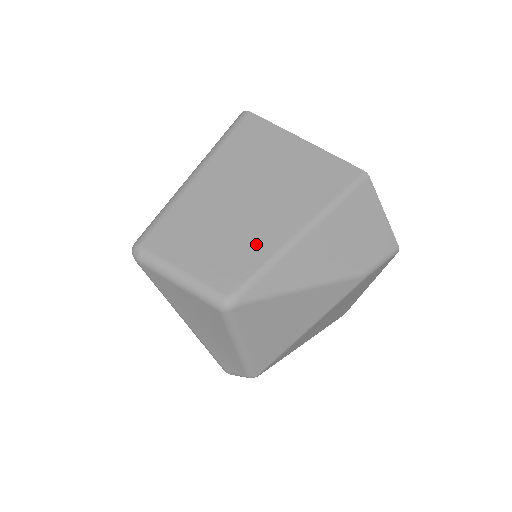
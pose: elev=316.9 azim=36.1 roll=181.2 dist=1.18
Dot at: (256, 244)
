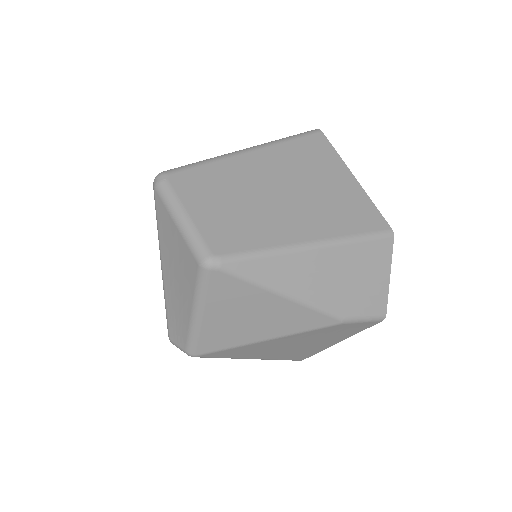
Dot at: (264, 230)
